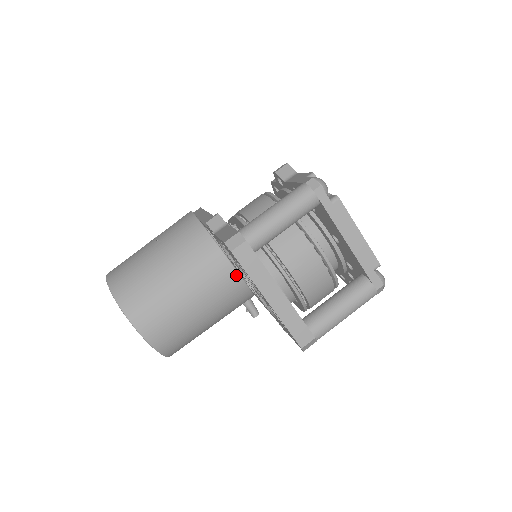
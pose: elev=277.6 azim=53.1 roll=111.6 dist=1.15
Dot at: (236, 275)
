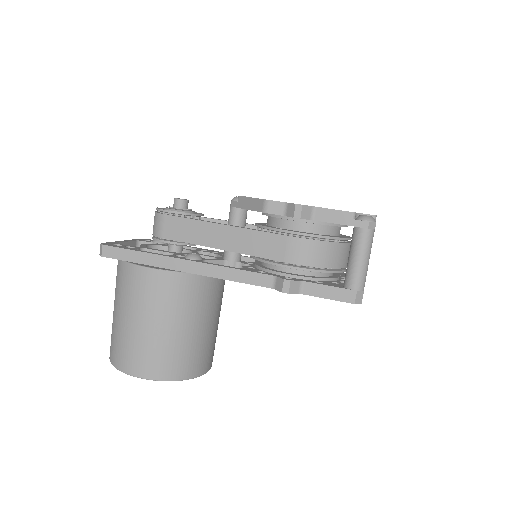
Dot at: occluded
